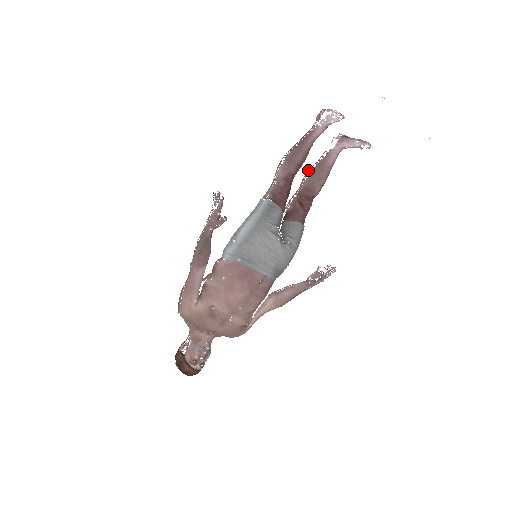
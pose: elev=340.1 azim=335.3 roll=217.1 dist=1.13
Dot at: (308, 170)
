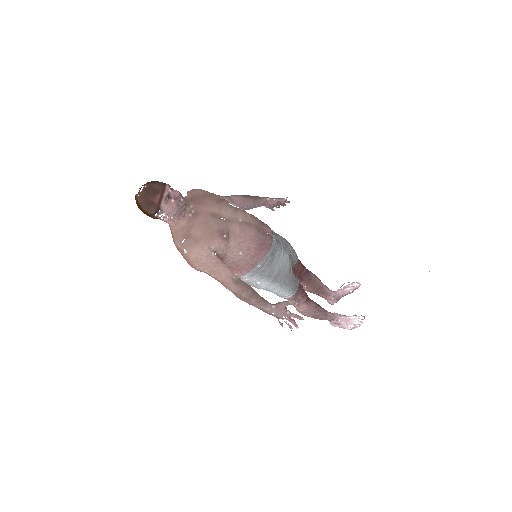
Dot at: occluded
